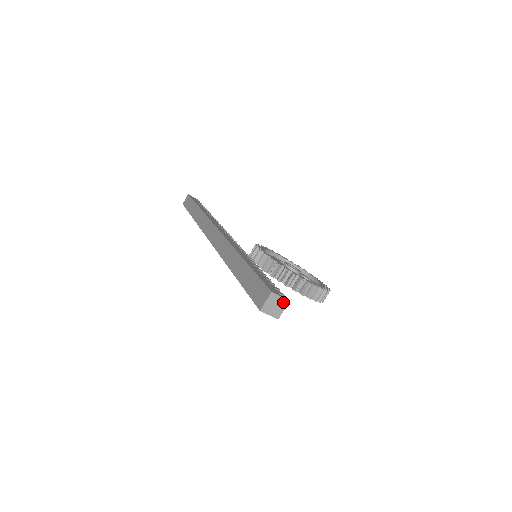
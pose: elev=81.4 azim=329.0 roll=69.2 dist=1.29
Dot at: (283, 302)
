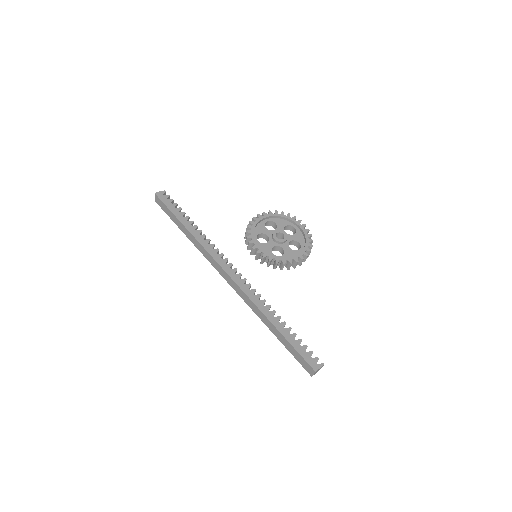
Dot at: (321, 367)
